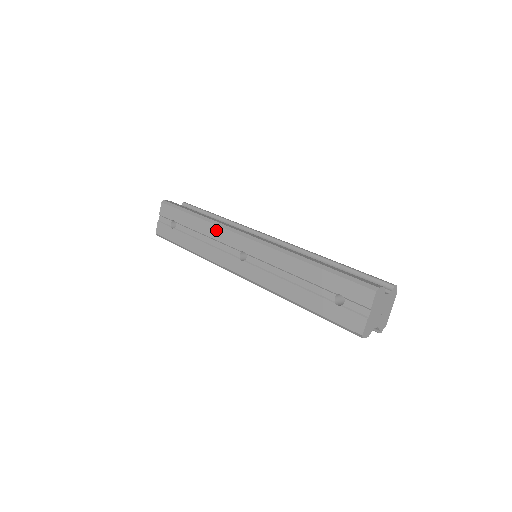
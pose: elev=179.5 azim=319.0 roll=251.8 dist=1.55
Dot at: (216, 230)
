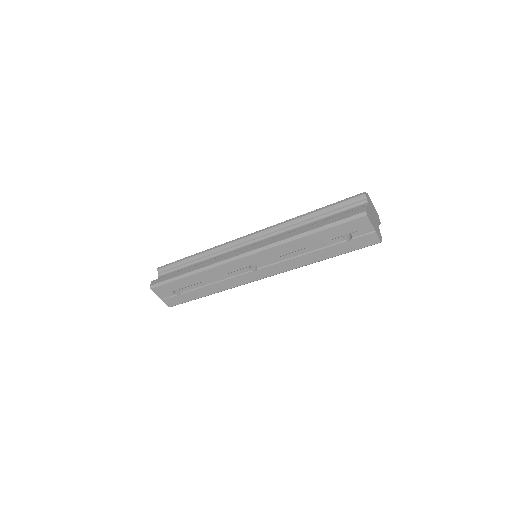
Dot at: (215, 271)
